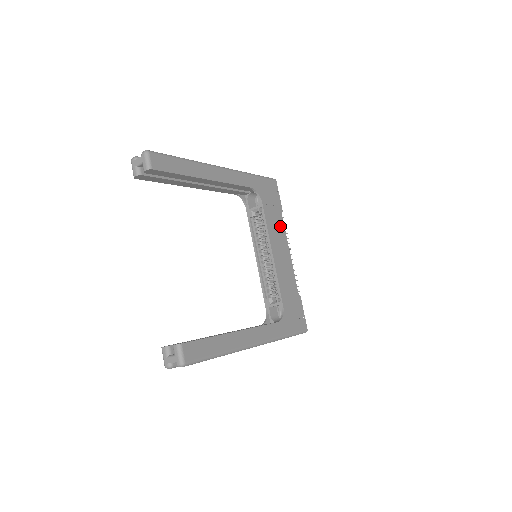
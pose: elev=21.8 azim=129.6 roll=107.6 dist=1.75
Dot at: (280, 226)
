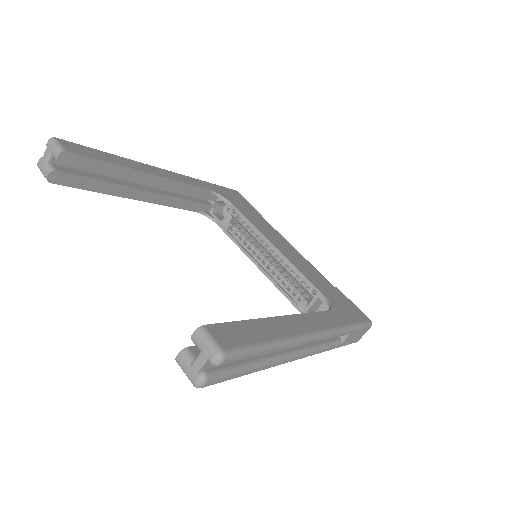
Dot at: (266, 225)
